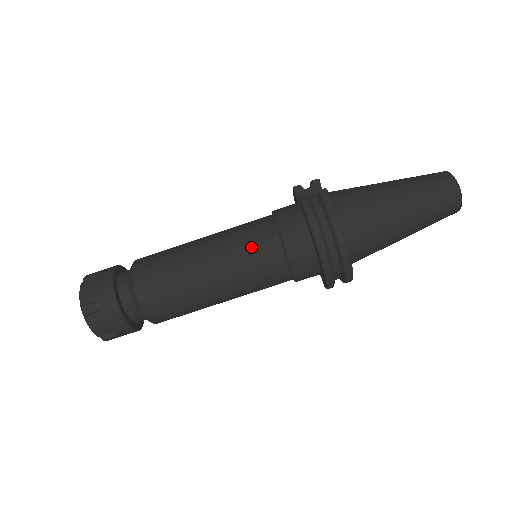
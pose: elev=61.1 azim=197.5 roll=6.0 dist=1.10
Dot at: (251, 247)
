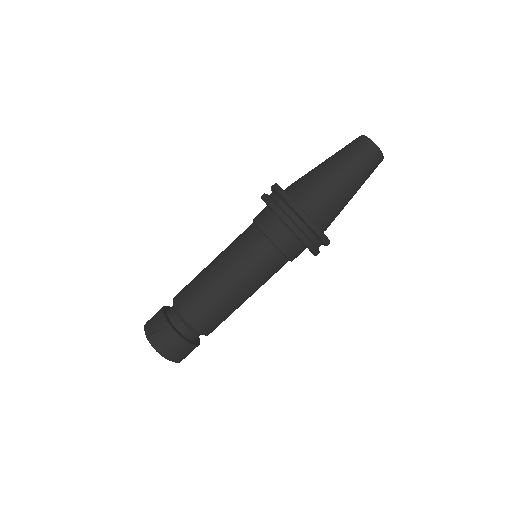
Dot at: (243, 245)
